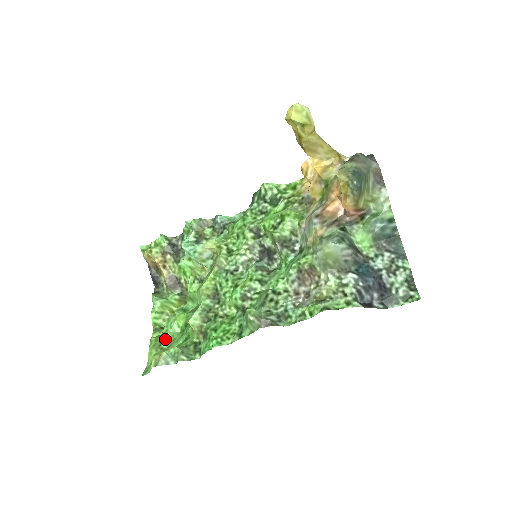
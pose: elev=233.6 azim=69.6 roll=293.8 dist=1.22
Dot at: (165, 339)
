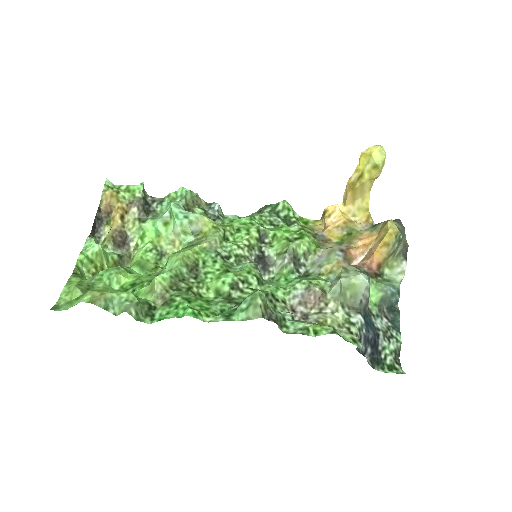
Dot at: (97, 286)
